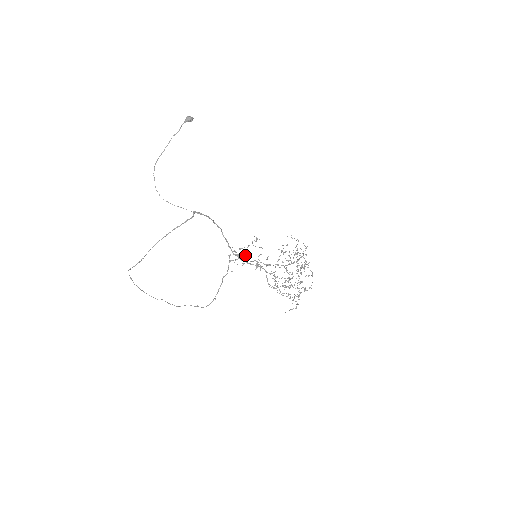
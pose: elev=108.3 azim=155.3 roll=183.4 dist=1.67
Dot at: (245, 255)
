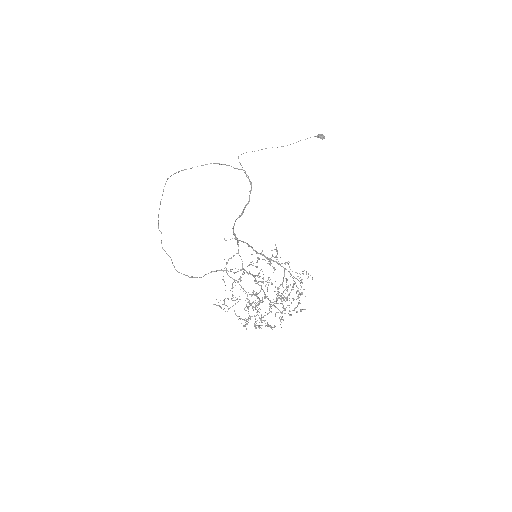
Dot at: occluded
